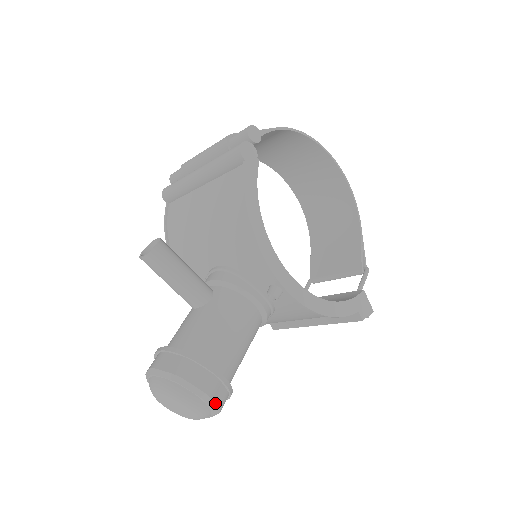
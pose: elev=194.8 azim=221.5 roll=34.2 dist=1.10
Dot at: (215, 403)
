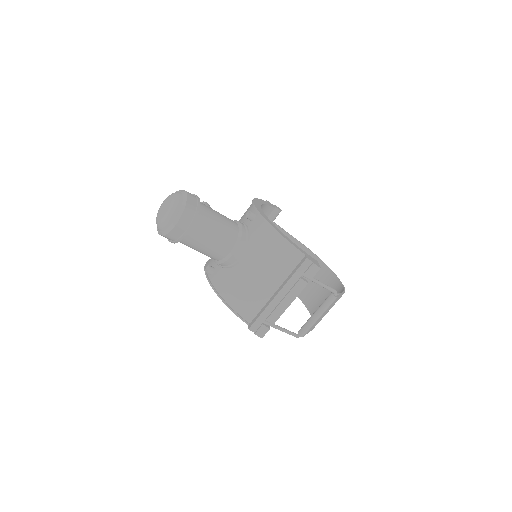
Dot at: (187, 198)
